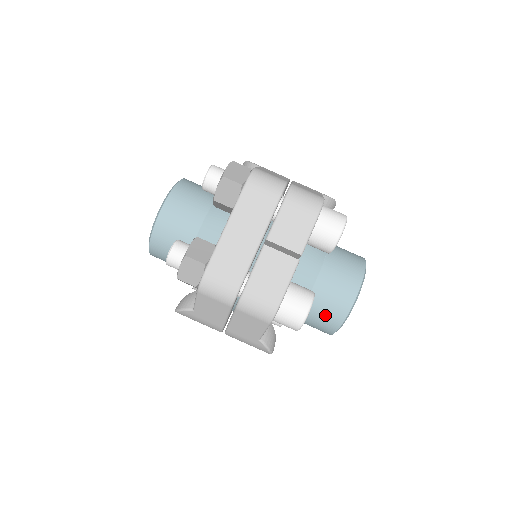
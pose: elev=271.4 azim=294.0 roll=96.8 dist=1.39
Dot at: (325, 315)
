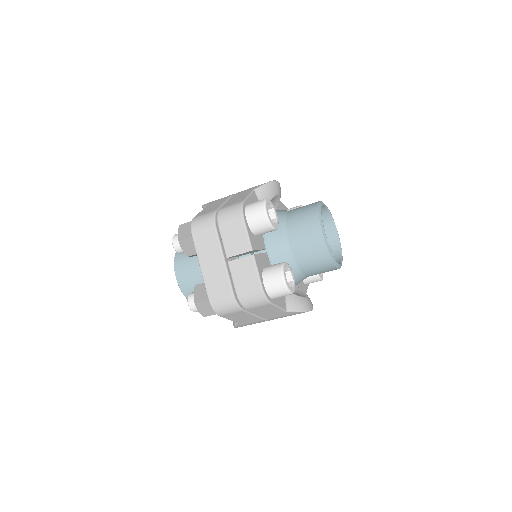
Dot at: (316, 263)
